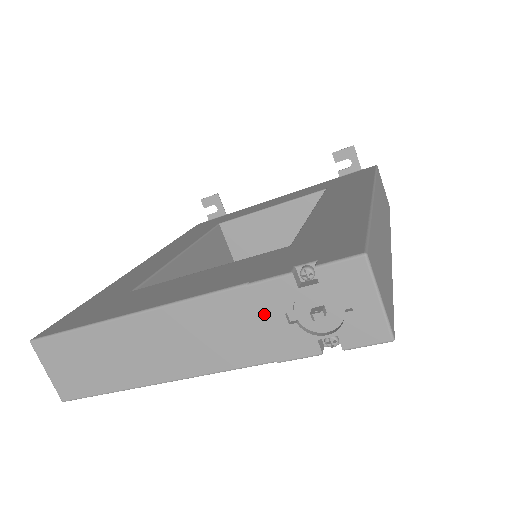
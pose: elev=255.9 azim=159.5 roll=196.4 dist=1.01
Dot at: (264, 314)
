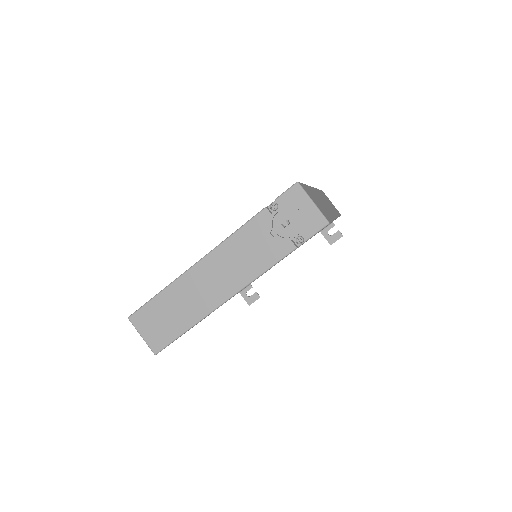
Dot at: (259, 237)
